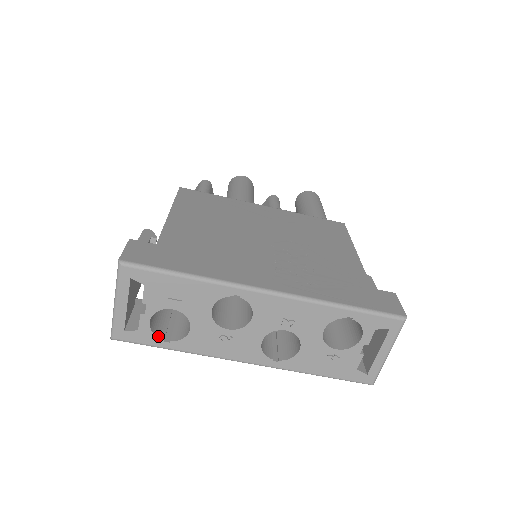
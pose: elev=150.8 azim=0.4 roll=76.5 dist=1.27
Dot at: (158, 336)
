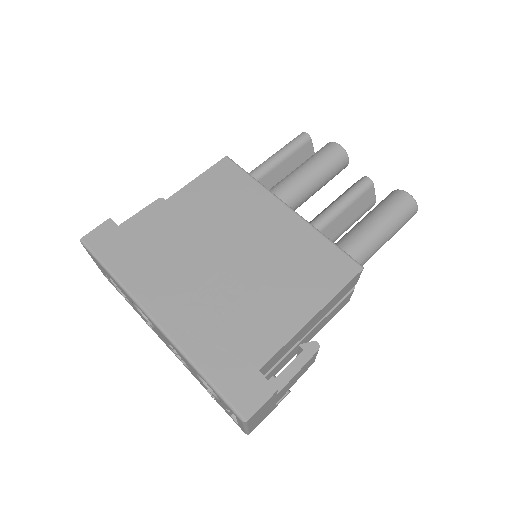
Dot at: (122, 293)
